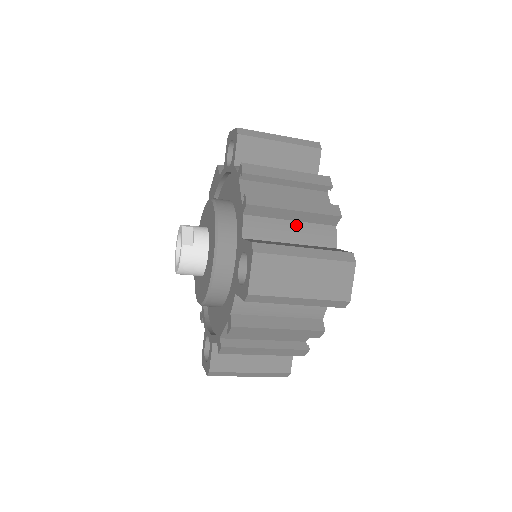
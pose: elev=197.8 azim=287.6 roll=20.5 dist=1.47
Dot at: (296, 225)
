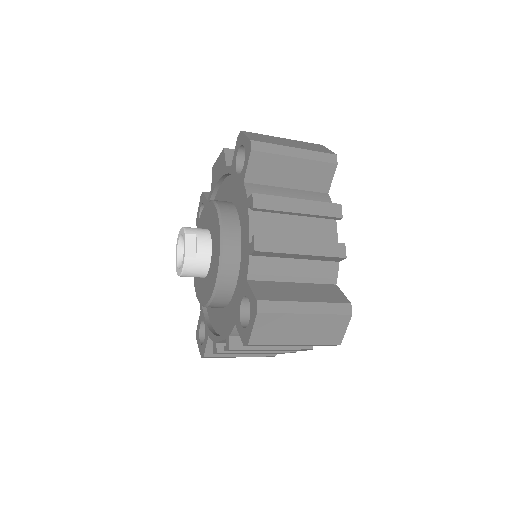
Dot at: (300, 263)
